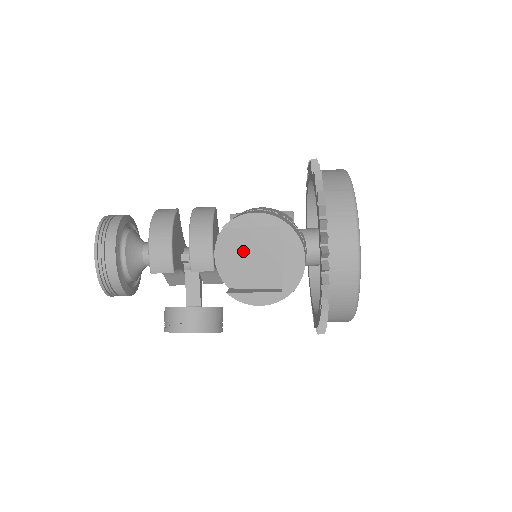
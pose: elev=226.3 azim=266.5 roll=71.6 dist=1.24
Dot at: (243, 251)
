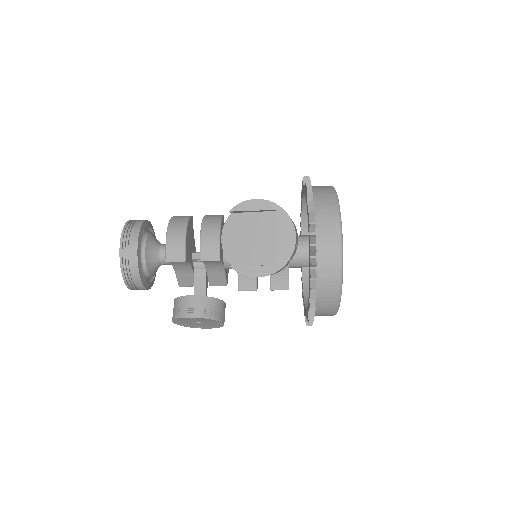
Dot at: (245, 233)
